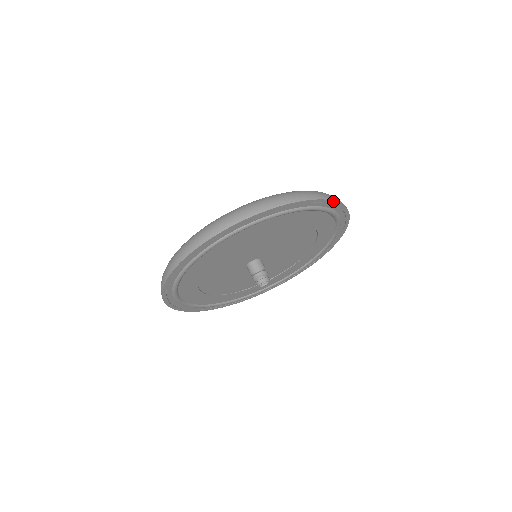
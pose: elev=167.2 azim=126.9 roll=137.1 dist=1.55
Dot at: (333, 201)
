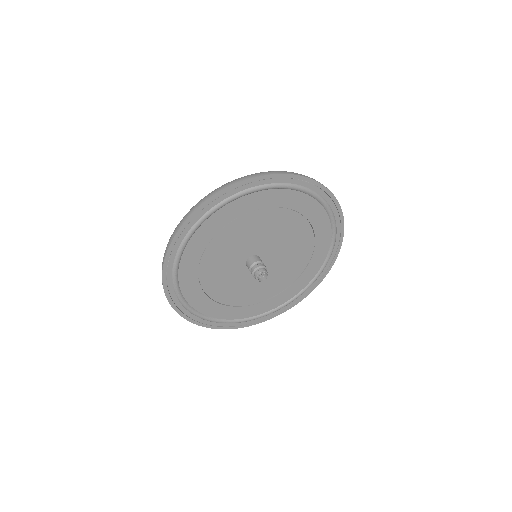
Dot at: (299, 176)
